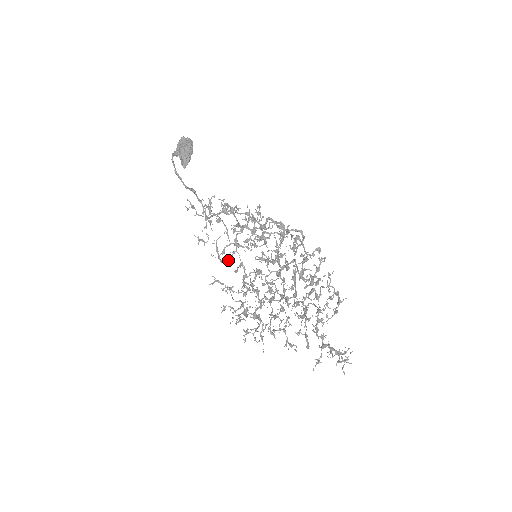
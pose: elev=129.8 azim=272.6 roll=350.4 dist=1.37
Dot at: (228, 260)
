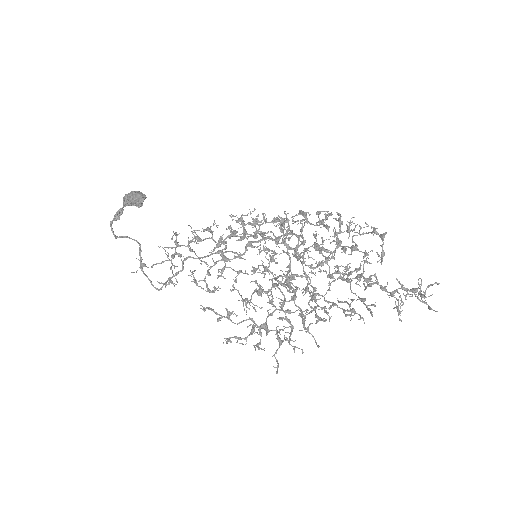
Dot at: occluded
